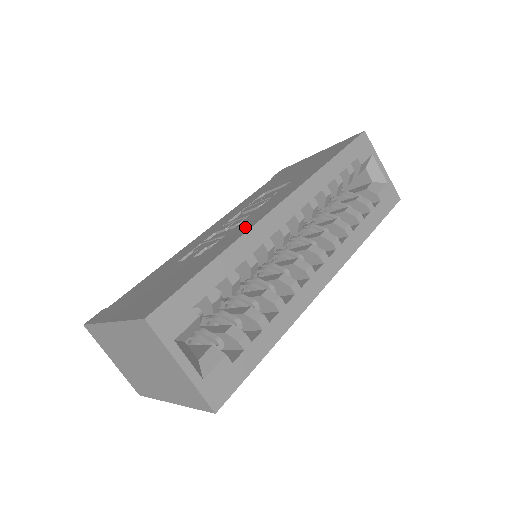
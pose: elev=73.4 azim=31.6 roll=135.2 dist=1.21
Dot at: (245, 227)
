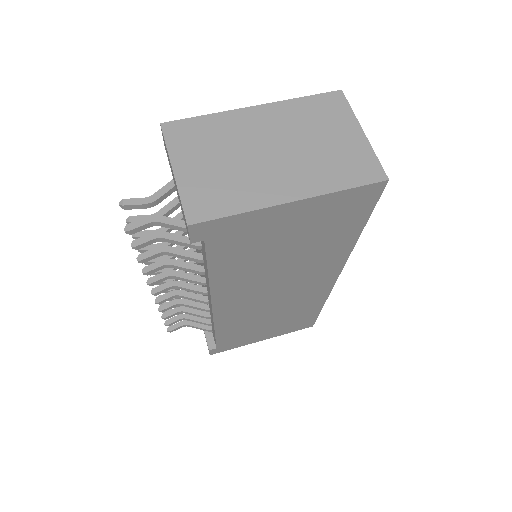
Dot at: occluded
